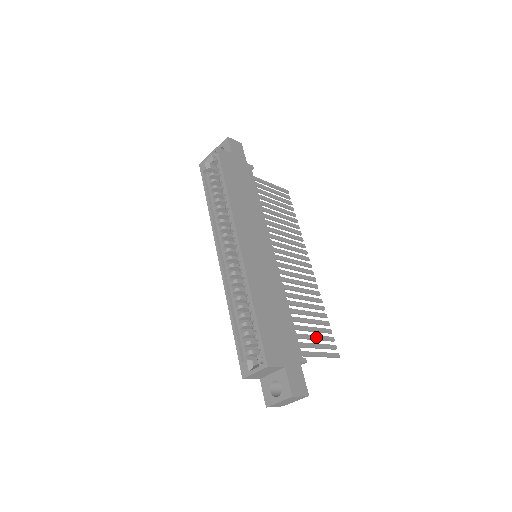
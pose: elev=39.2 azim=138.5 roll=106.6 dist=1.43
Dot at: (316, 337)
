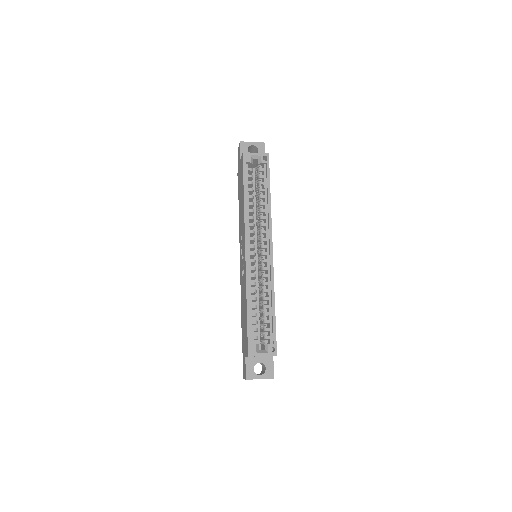
Dot at: occluded
